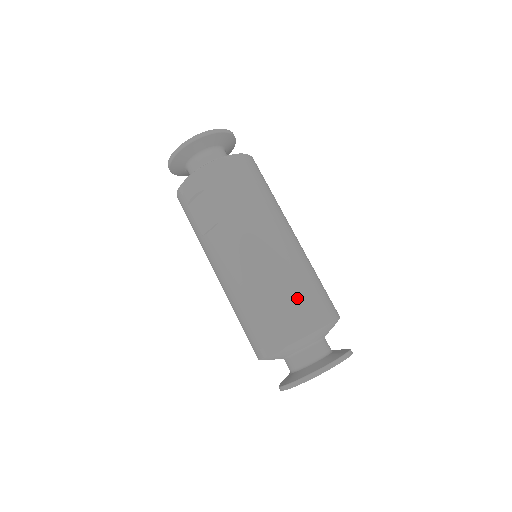
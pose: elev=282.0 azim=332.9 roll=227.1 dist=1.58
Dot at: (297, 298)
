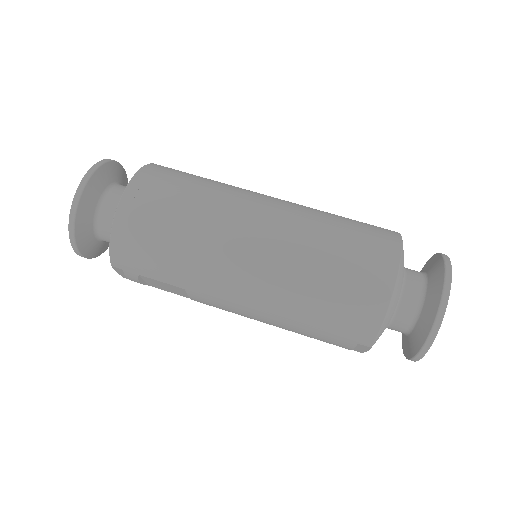
Dot at: (333, 298)
